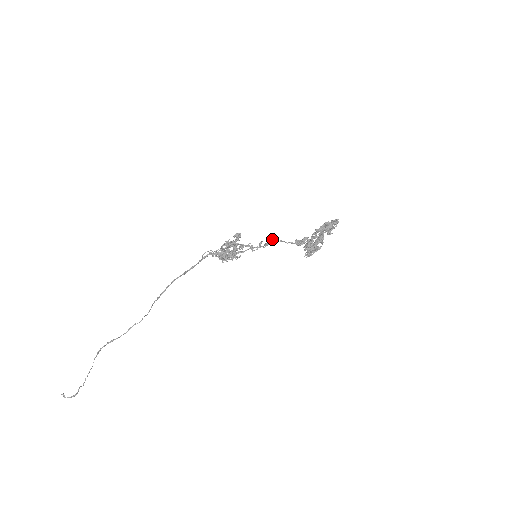
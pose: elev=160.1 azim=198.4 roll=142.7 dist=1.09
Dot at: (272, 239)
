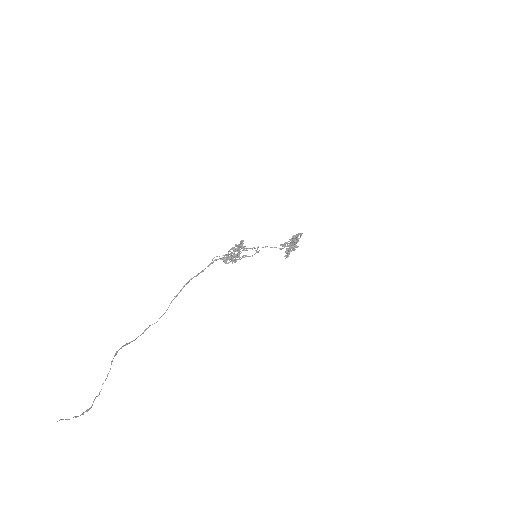
Dot at: (262, 247)
